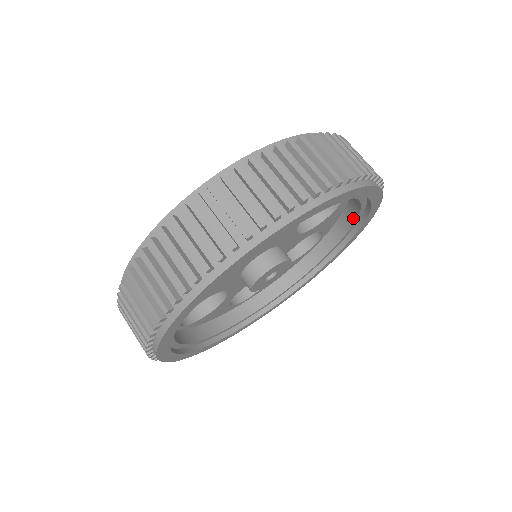
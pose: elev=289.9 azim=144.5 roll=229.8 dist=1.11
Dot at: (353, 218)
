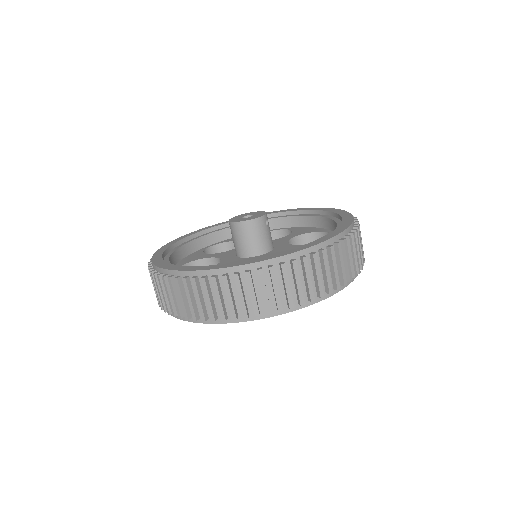
Dot at: occluded
